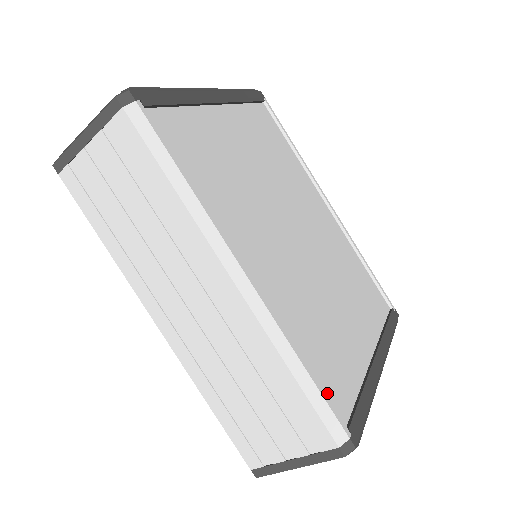
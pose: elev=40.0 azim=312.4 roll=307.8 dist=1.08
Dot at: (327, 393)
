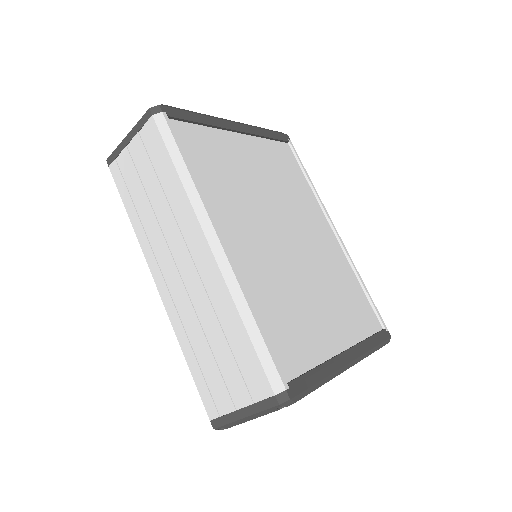
Dot at: (275, 351)
